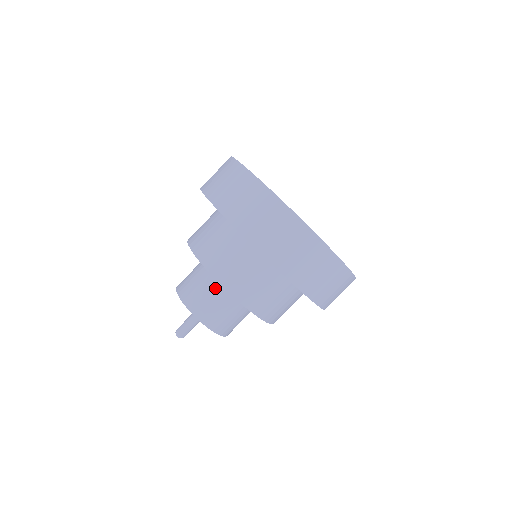
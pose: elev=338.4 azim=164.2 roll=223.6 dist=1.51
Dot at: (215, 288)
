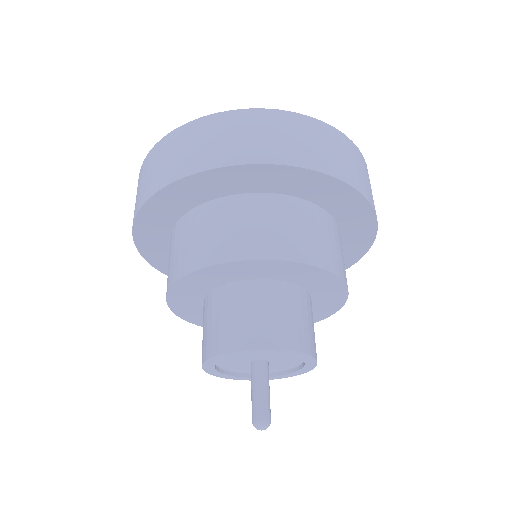
Dot at: (209, 307)
